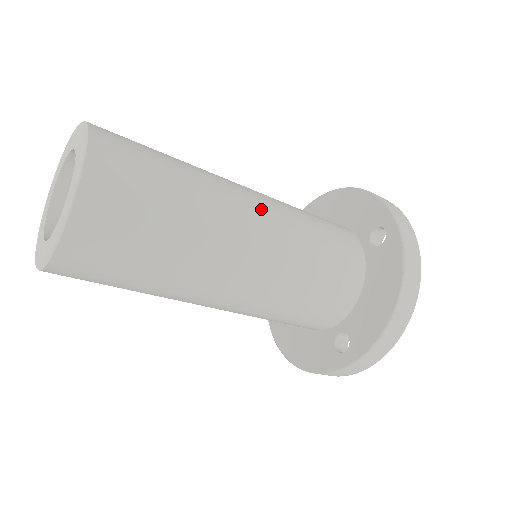
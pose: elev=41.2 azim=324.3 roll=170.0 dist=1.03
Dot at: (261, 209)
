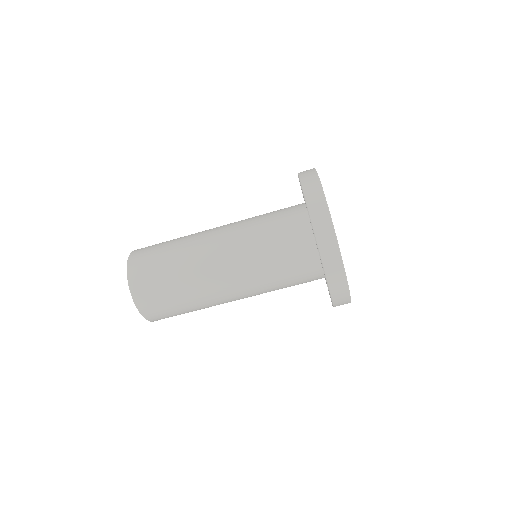
Dot at: (222, 248)
